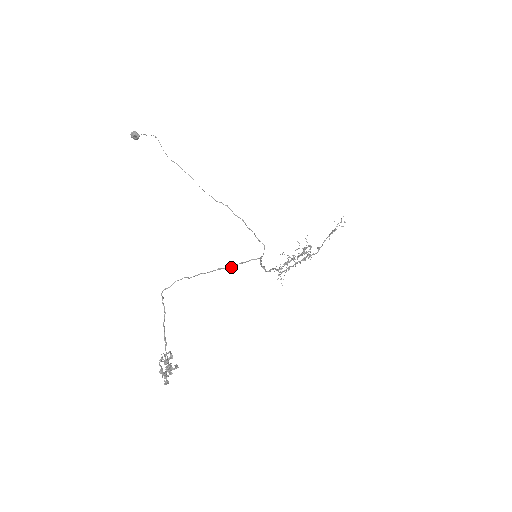
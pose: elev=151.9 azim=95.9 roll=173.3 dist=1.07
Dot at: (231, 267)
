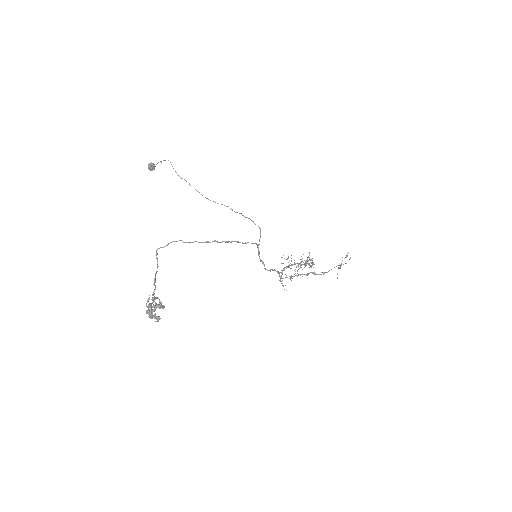
Dot at: (227, 242)
